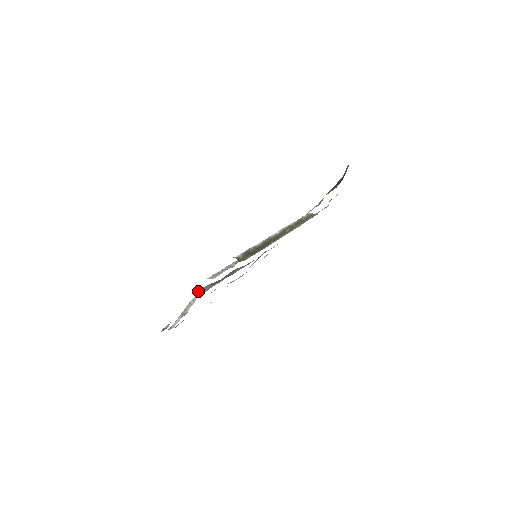
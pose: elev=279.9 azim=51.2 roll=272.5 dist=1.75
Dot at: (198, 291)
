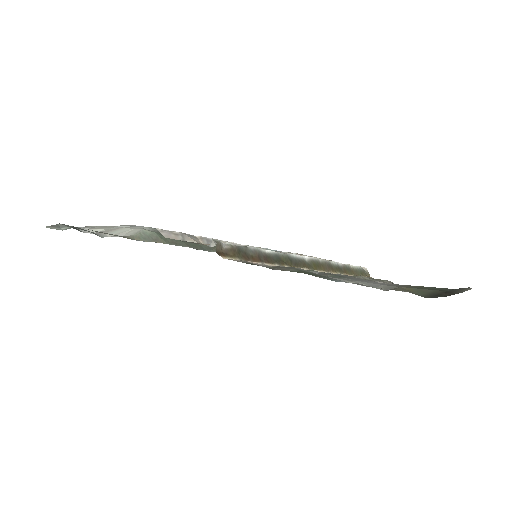
Dot at: (140, 228)
